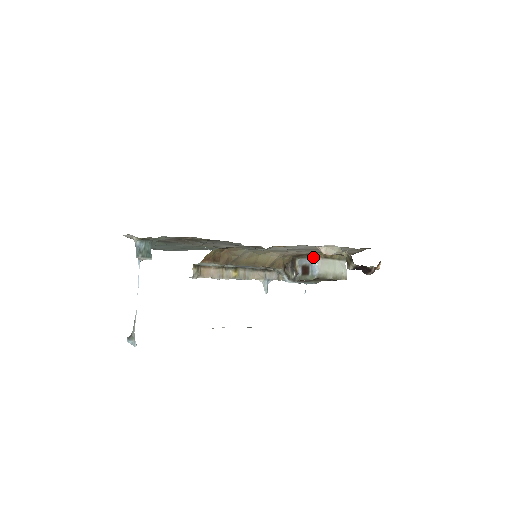
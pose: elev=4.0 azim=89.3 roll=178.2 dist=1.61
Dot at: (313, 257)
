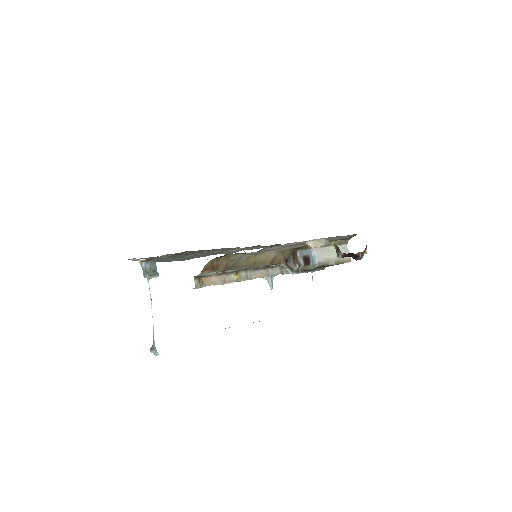
Dot at: (311, 247)
